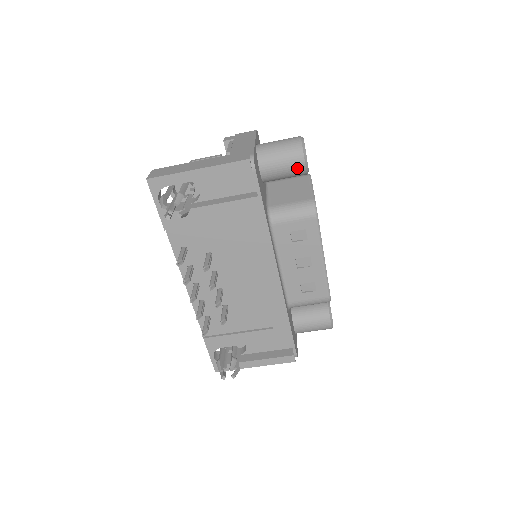
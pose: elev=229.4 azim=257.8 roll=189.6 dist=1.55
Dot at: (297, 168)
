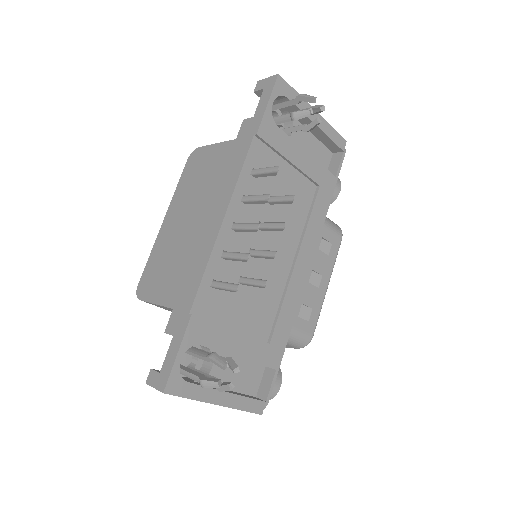
Dot at: (334, 191)
